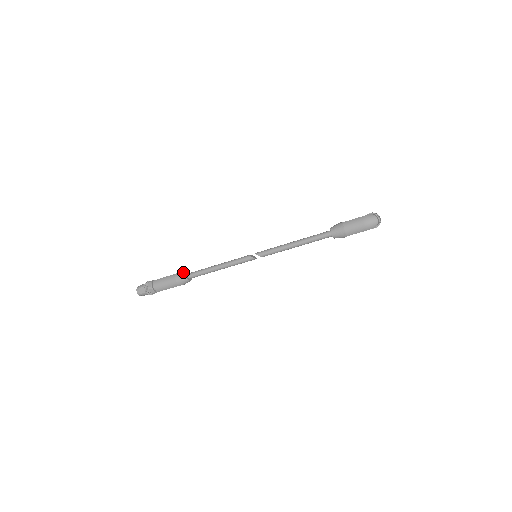
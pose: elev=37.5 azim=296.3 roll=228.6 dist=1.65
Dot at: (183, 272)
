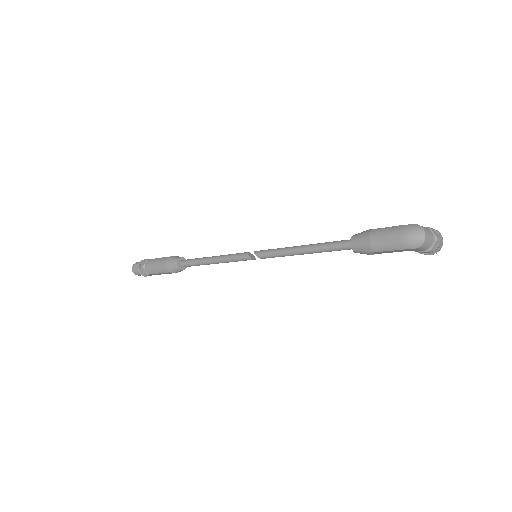
Dot at: (177, 256)
